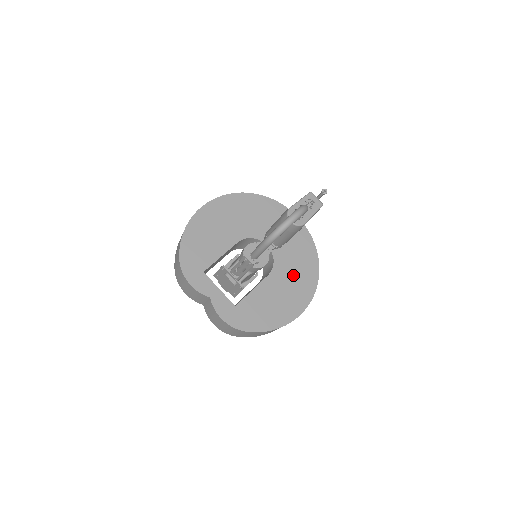
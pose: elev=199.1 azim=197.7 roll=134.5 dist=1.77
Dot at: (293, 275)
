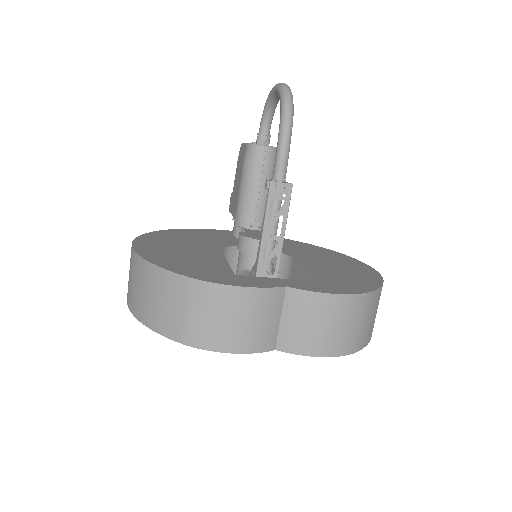
Dot at: (310, 253)
